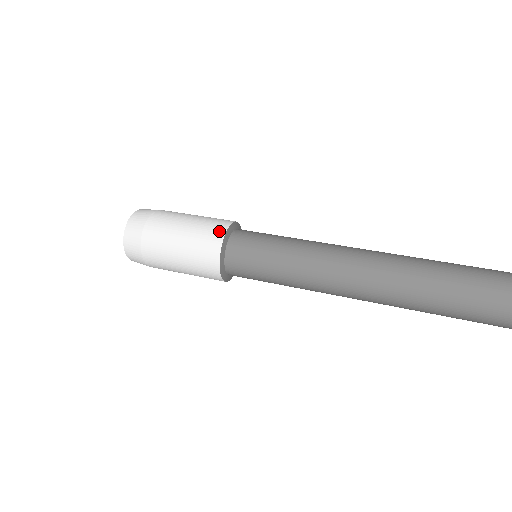
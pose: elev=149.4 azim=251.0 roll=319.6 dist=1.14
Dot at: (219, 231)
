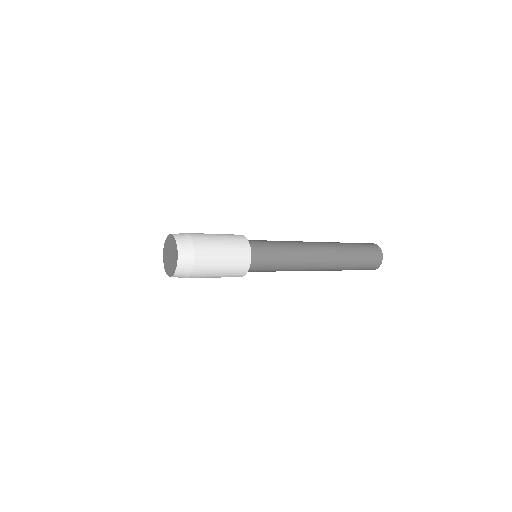
Dot at: (239, 235)
